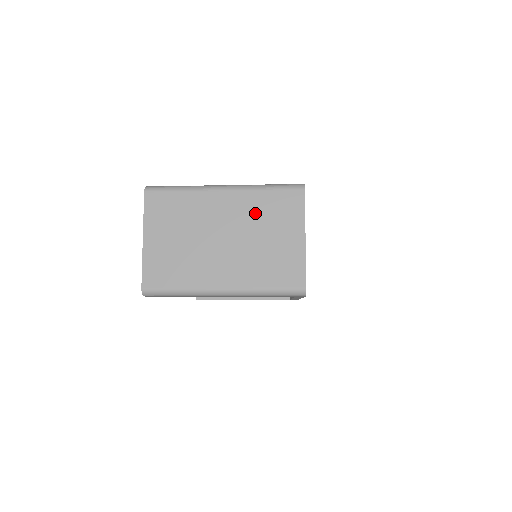
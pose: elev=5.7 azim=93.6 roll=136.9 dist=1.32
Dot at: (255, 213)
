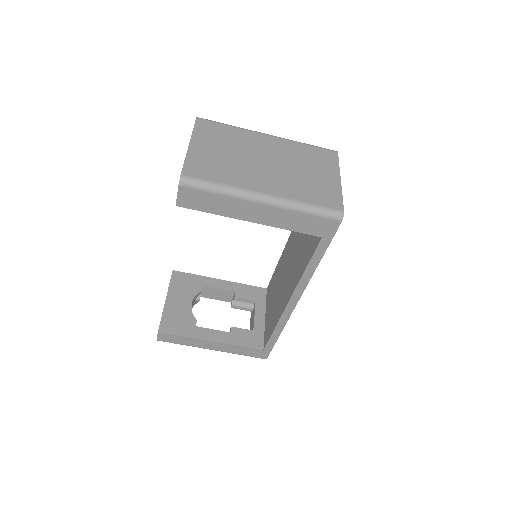
Dot at: (296, 154)
